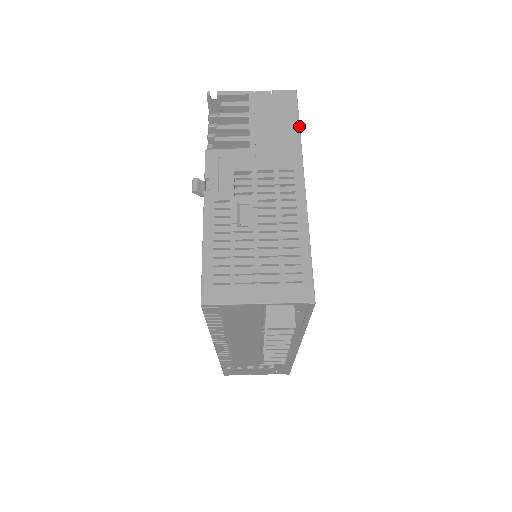
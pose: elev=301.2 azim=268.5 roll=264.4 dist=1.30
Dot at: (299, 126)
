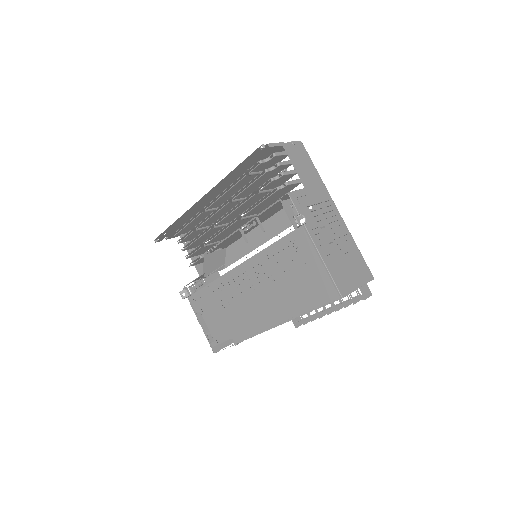
Dot at: occluded
